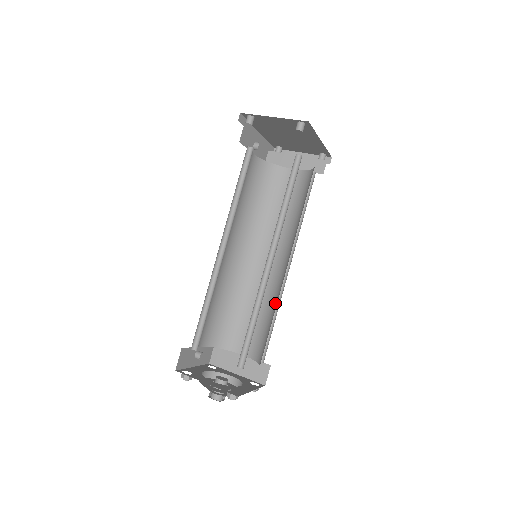
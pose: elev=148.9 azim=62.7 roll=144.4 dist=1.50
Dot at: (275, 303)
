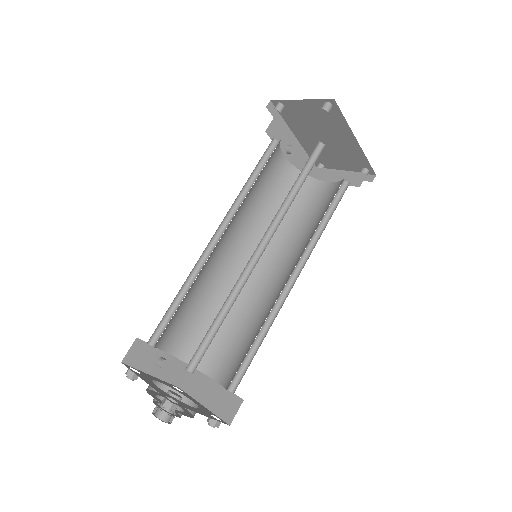
Dot at: occluded
